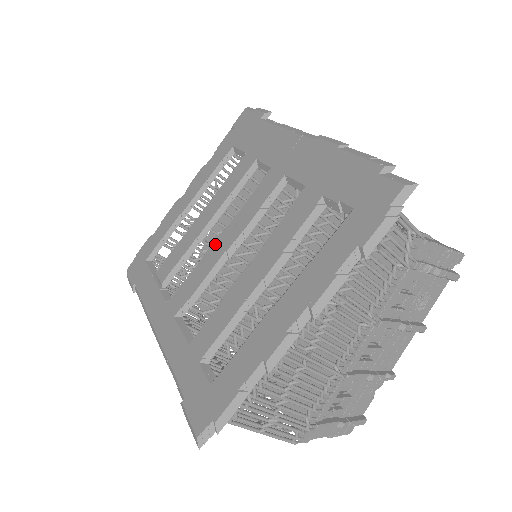
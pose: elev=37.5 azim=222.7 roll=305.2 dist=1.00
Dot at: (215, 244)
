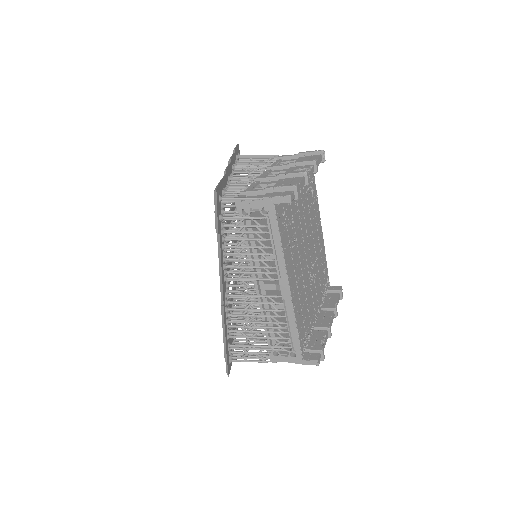
Dot at: occluded
